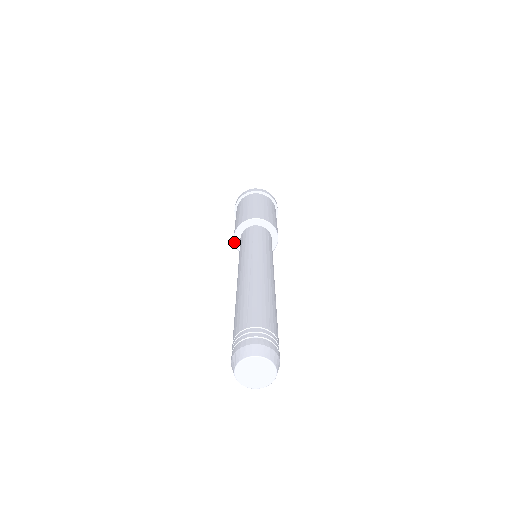
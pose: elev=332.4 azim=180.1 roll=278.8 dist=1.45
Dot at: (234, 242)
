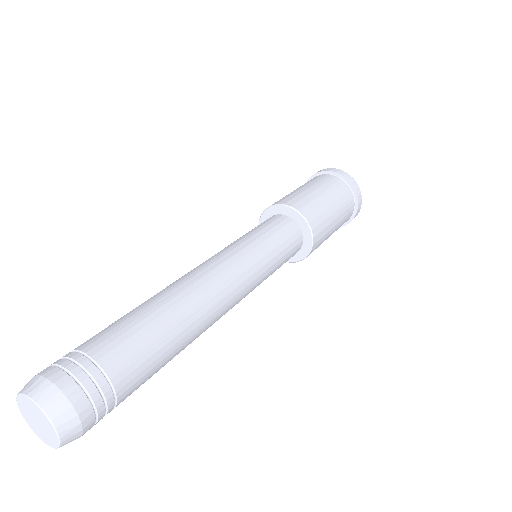
Dot at: occluded
